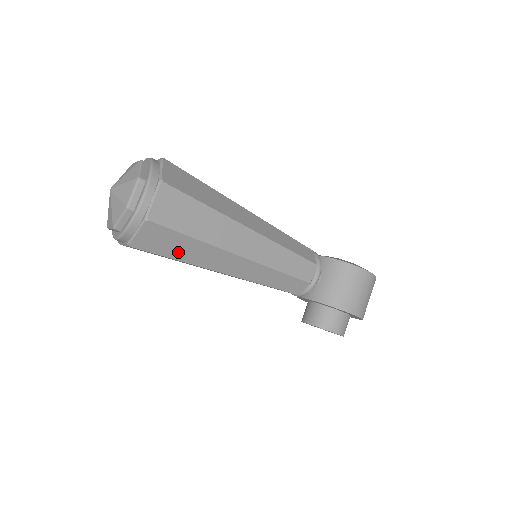
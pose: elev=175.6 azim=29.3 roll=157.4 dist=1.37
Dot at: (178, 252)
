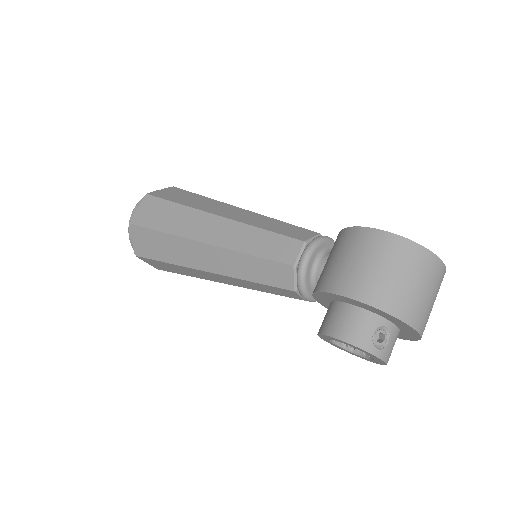
Dot at: (162, 252)
